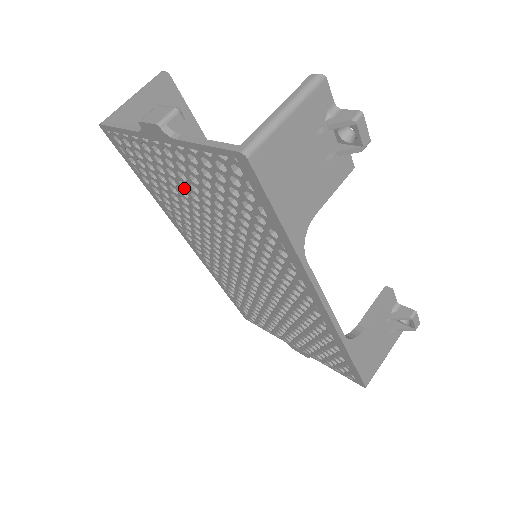
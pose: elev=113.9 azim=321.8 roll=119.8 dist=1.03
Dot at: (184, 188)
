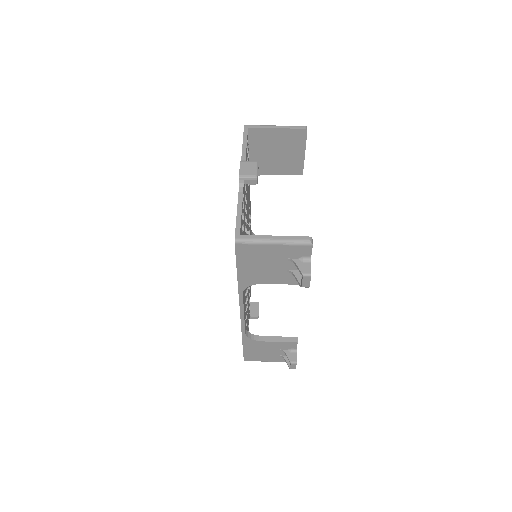
Dot at: occluded
